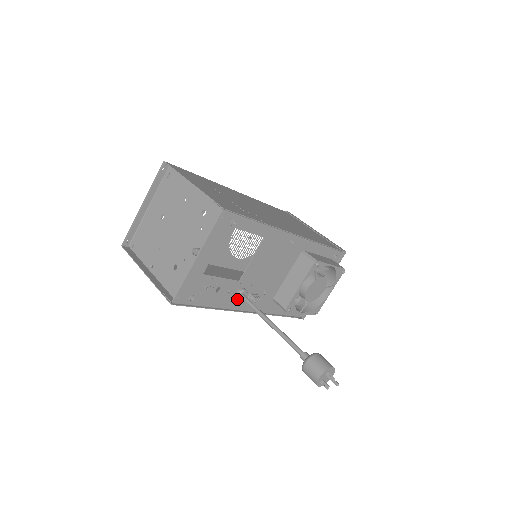
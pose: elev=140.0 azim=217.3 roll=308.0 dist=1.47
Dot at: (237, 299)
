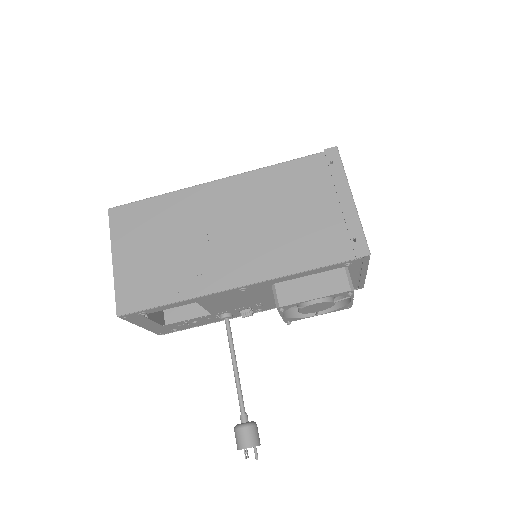
Dot at: occluded
